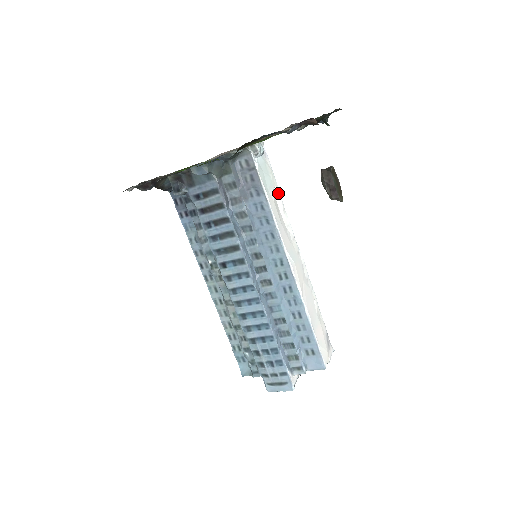
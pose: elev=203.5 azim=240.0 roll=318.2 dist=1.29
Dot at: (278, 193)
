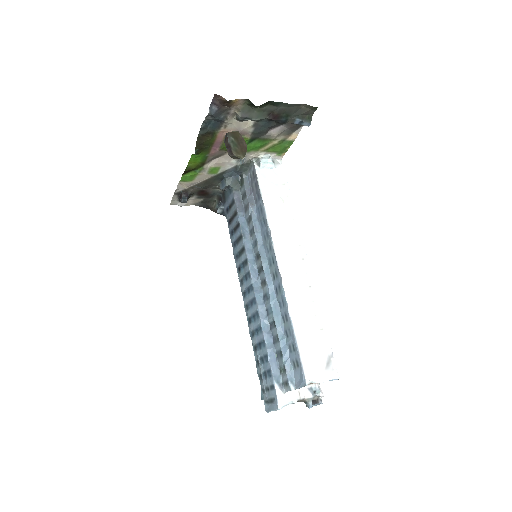
Dot at: (290, 203)
